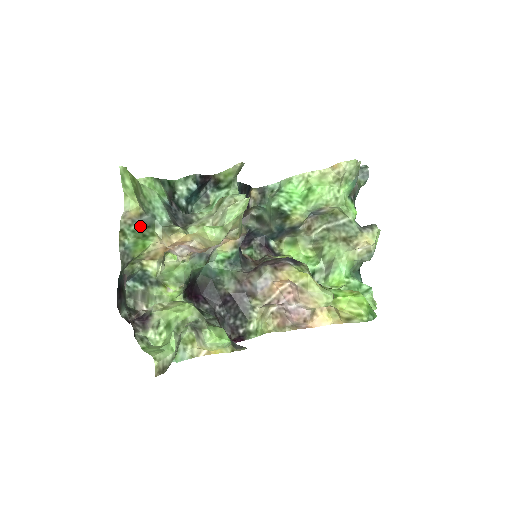
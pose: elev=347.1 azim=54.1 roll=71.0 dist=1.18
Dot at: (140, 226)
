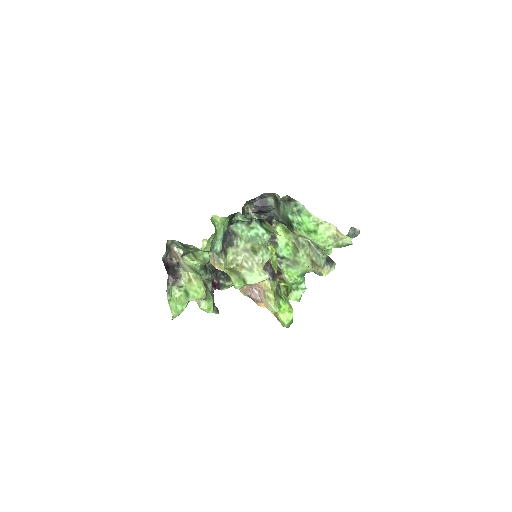
Dot at: (203, 251)
